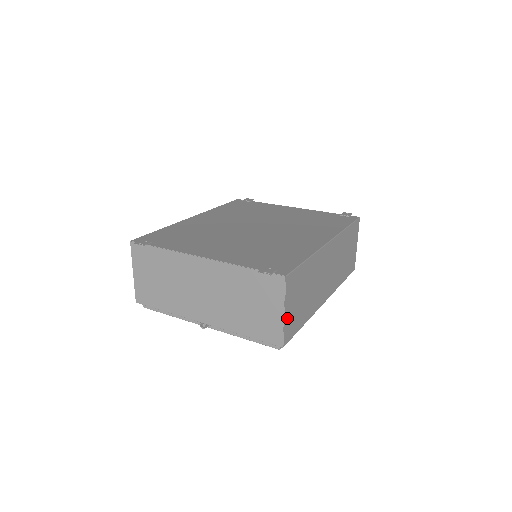
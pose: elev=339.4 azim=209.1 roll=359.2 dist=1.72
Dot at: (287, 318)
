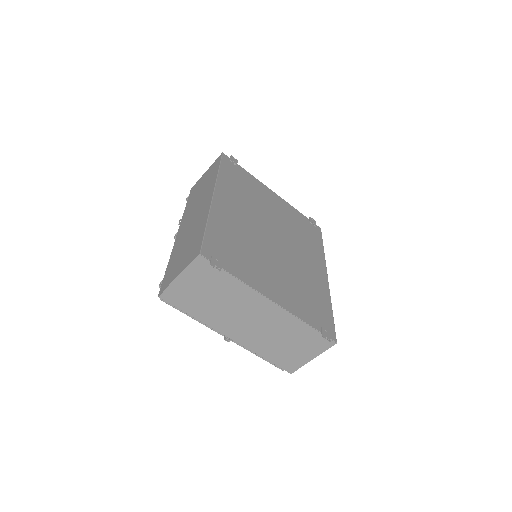
Dot at: occluded
